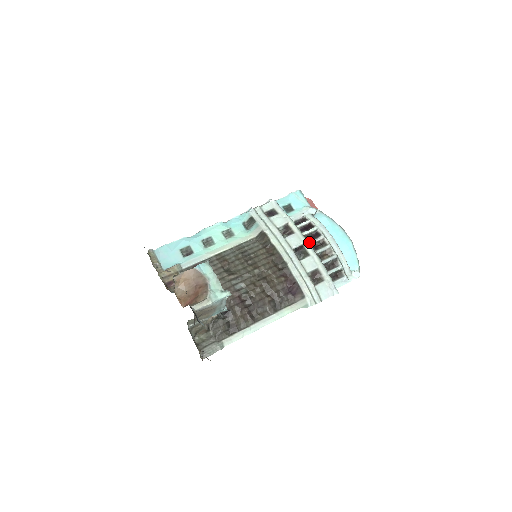
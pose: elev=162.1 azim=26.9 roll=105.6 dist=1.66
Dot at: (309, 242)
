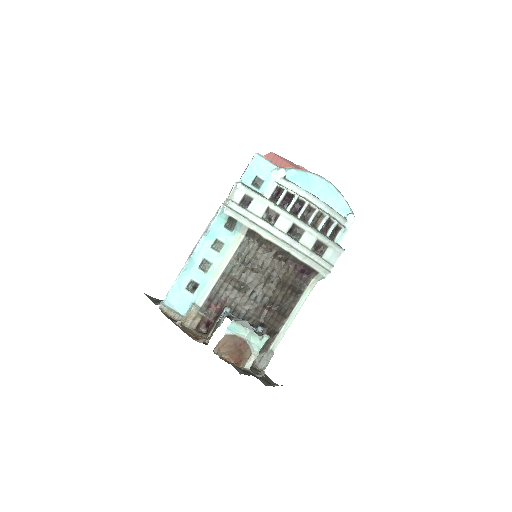
Dot at: (298, 217)
